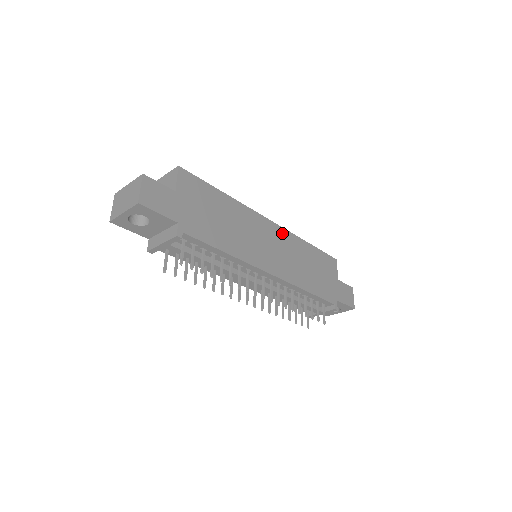
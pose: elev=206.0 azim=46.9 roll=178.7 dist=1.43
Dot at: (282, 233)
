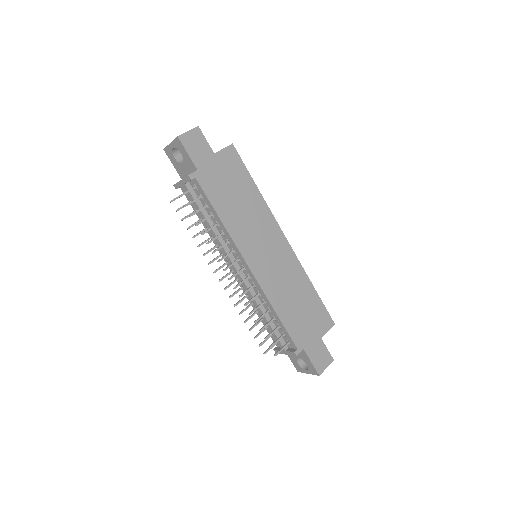
Dot at: (290, 255)
